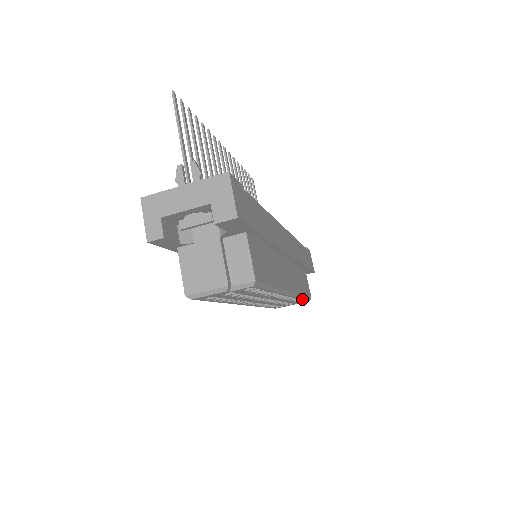
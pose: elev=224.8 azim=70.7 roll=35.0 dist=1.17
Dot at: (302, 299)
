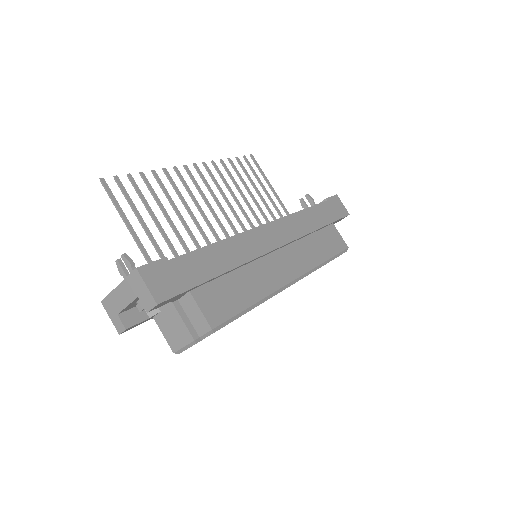
Dot at: occluded
